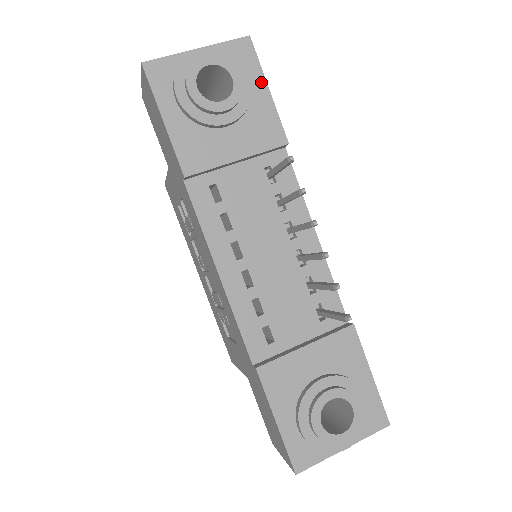
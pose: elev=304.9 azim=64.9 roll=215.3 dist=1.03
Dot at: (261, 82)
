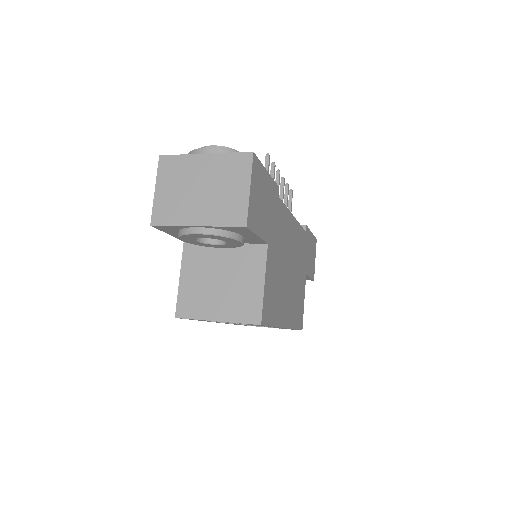
Dot at: occluded
